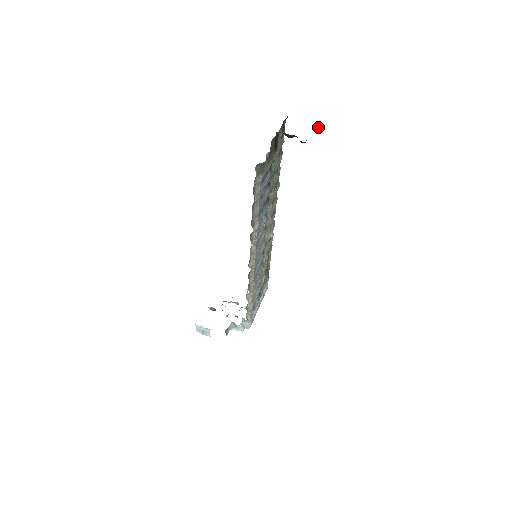
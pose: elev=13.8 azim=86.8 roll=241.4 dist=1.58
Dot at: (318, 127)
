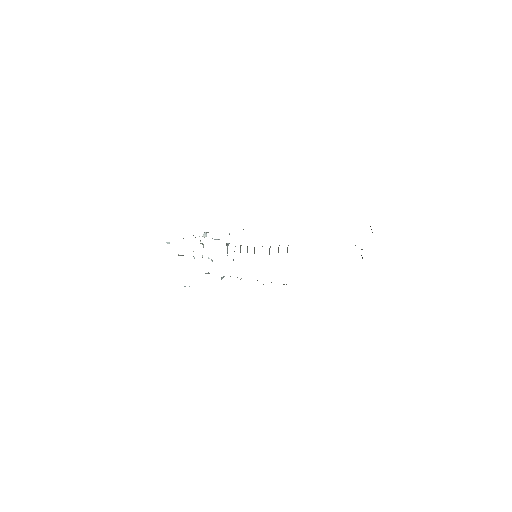
Dot at: occluded
